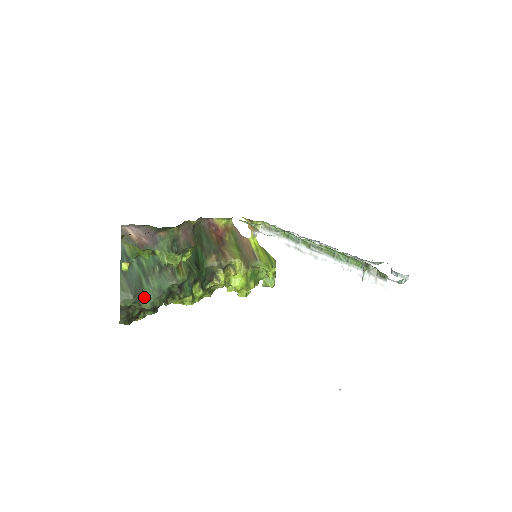
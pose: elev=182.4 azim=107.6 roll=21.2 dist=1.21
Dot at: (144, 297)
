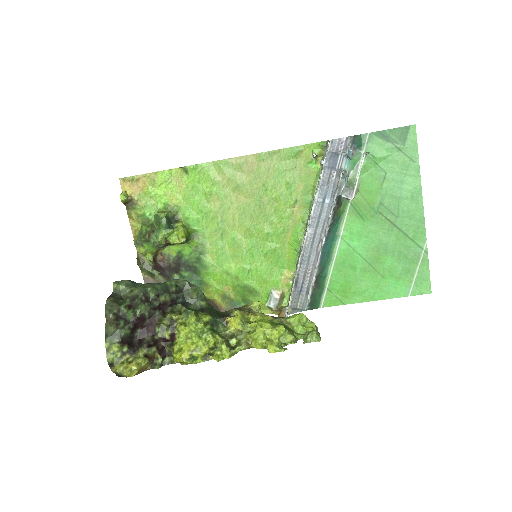
Dot at: (139, 286)
